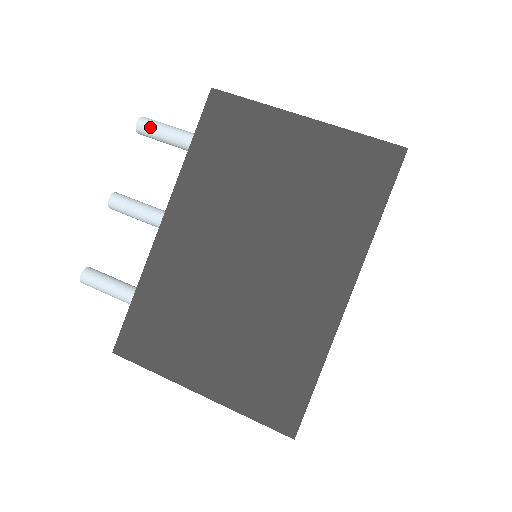
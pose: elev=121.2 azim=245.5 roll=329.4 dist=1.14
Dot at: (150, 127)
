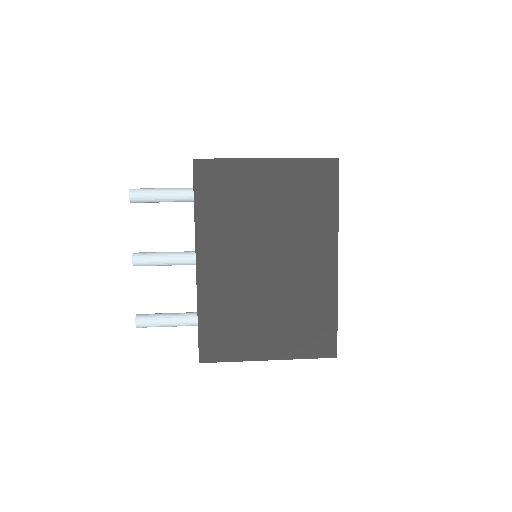
Dot at: (141, 196)
